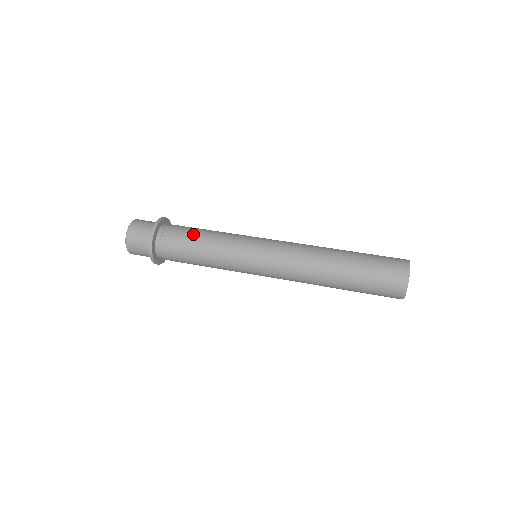
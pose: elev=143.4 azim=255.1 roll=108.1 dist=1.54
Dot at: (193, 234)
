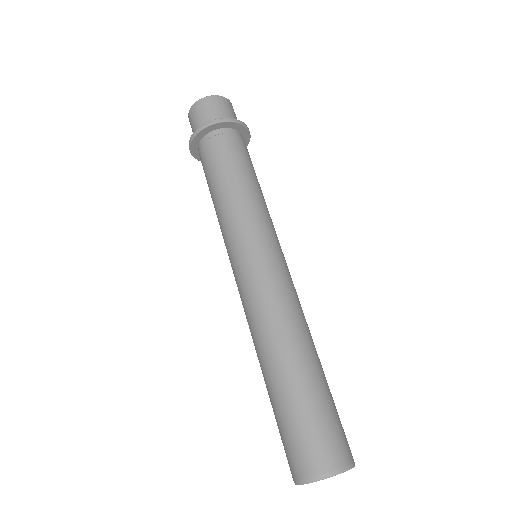
Dot at: (227, 169)
